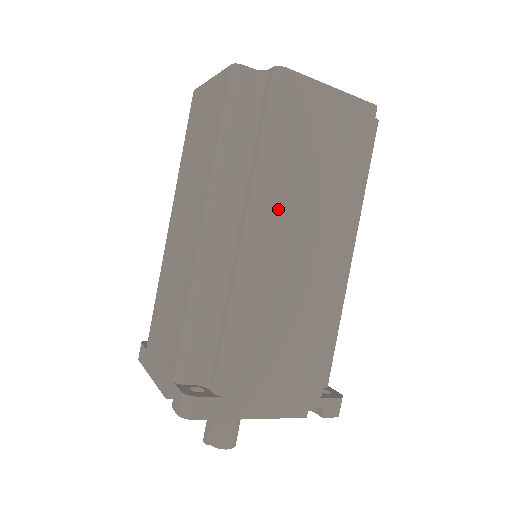
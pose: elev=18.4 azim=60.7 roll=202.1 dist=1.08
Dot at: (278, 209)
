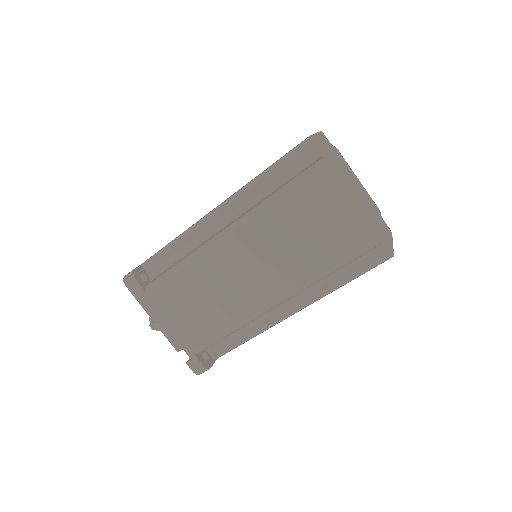
Dot at: occluded
